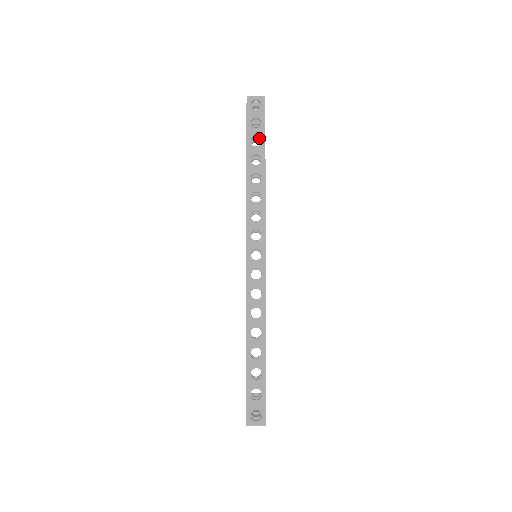
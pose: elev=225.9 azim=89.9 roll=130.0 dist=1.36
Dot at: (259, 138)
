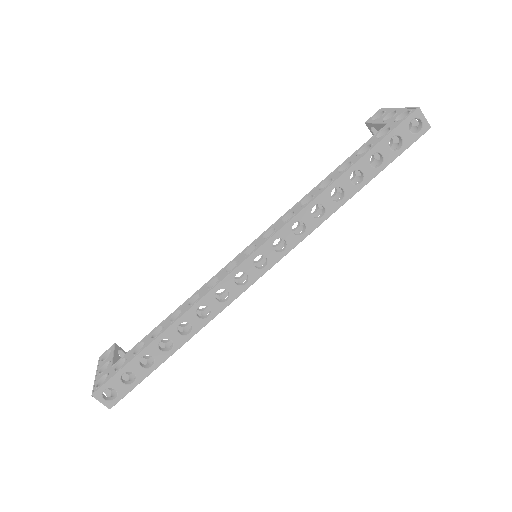
Dot at: (381, 159)
